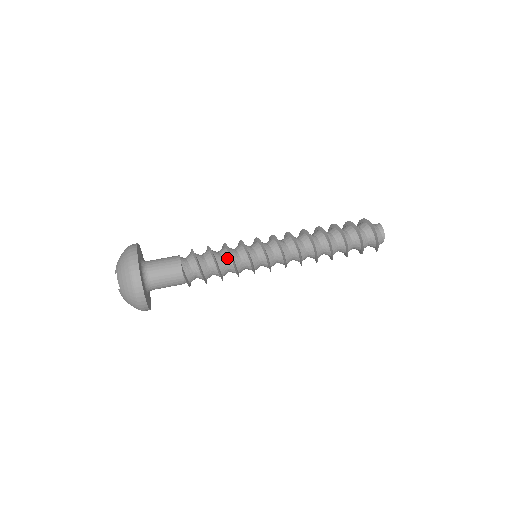
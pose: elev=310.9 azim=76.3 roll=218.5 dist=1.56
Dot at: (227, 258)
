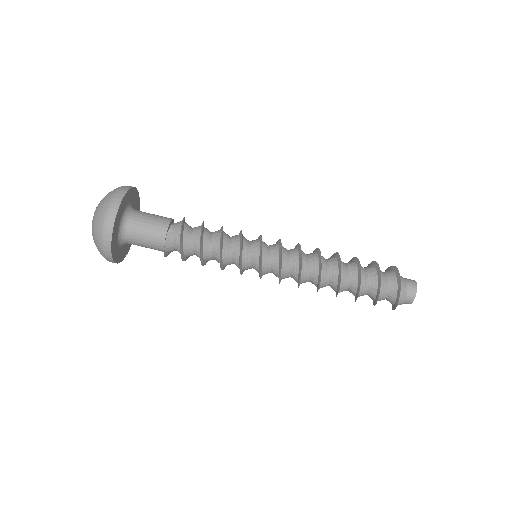
Dot at: (217, 261)
